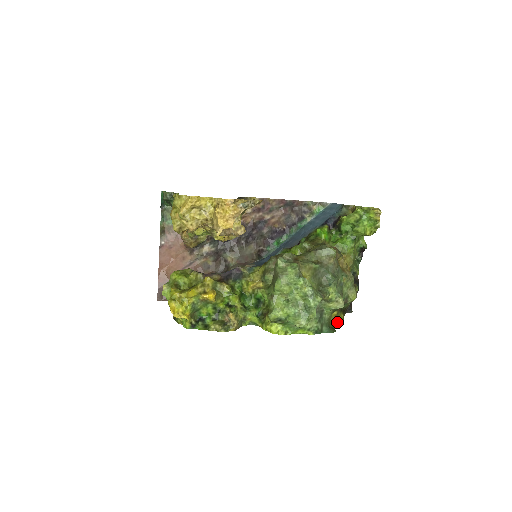
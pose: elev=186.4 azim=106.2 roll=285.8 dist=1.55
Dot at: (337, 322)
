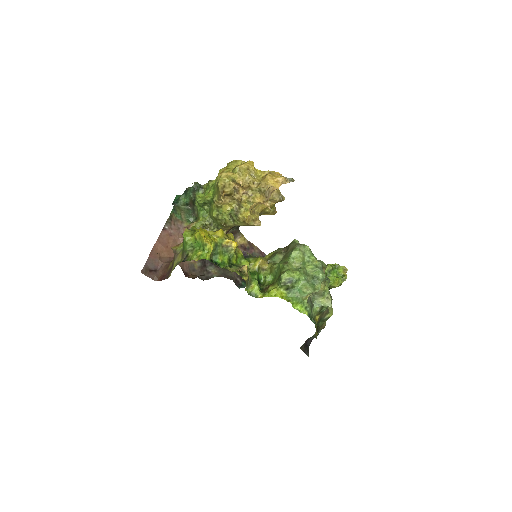
Dot at: (316, 329)
